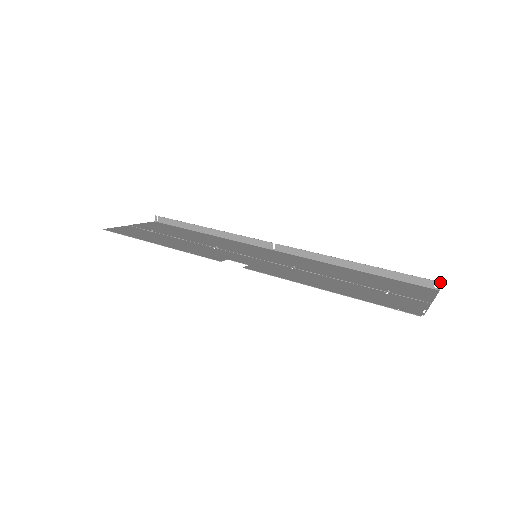
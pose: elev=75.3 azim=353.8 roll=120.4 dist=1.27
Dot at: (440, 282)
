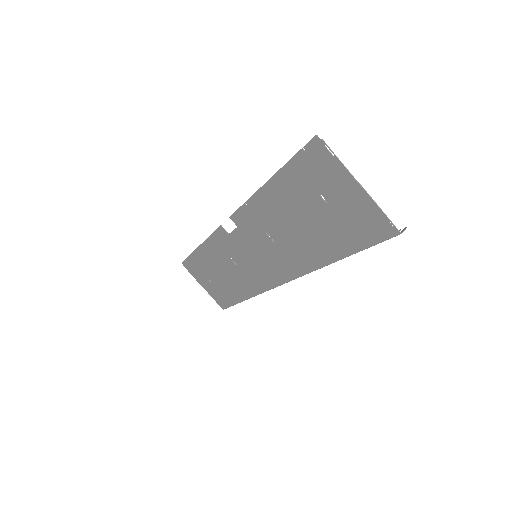
Dot at: (406, 227)
